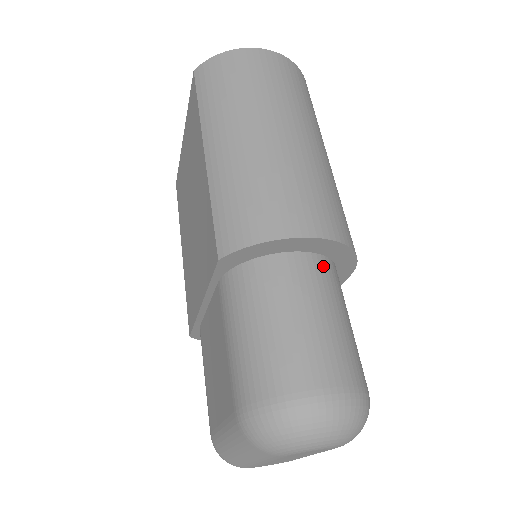
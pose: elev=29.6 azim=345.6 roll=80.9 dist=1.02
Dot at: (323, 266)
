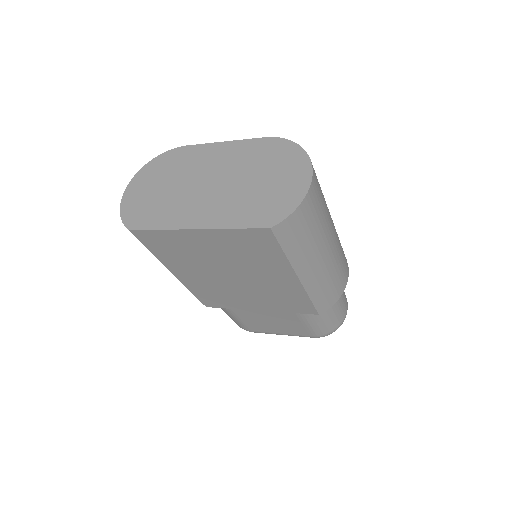
Dot at: occluded
